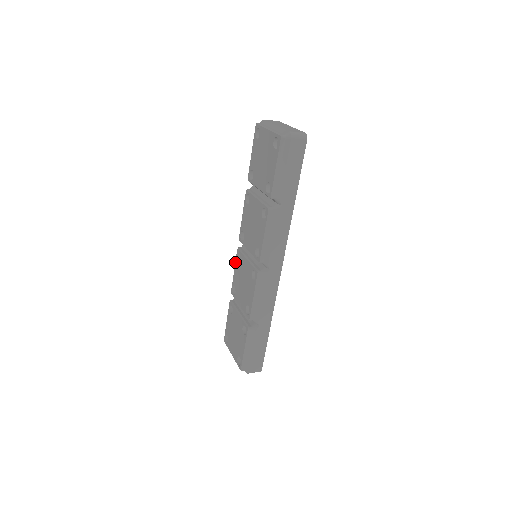
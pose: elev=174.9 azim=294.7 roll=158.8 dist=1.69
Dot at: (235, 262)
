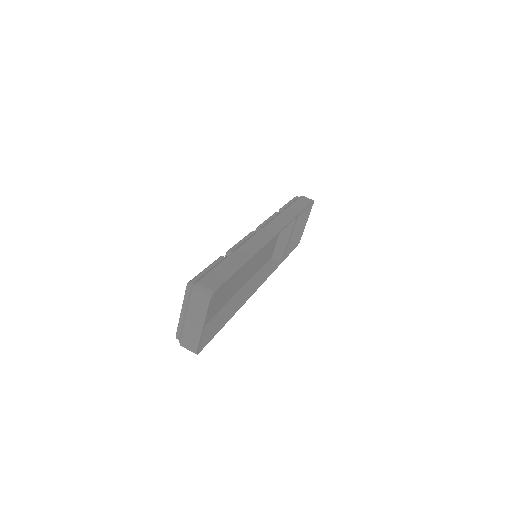
Dot at: (262, 223)
